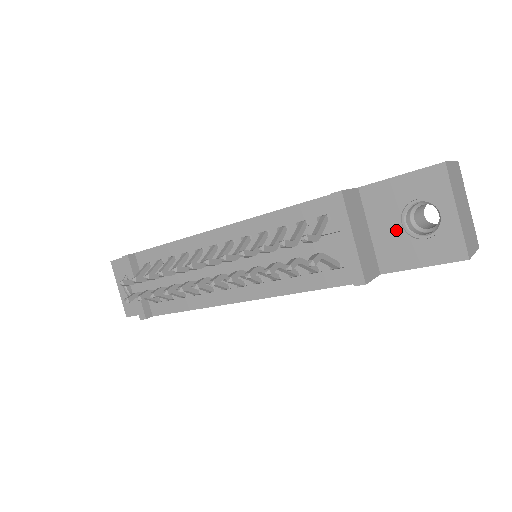
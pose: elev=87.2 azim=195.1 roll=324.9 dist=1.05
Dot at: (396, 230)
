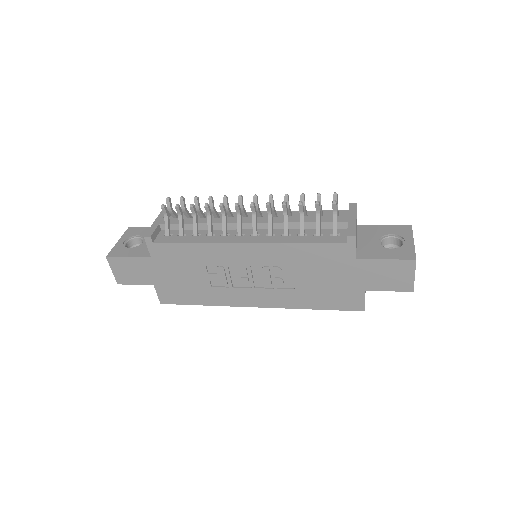
Dot at: (374, 243)
